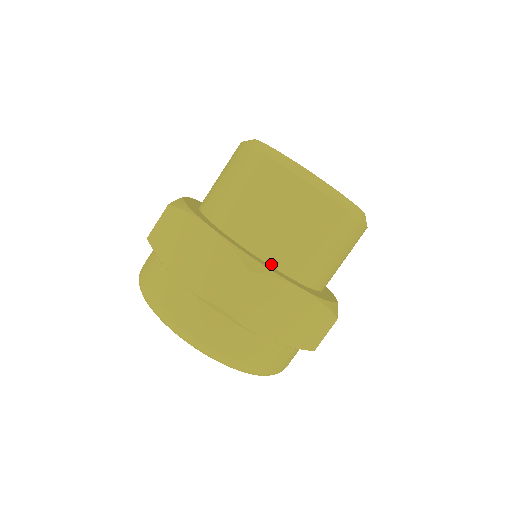
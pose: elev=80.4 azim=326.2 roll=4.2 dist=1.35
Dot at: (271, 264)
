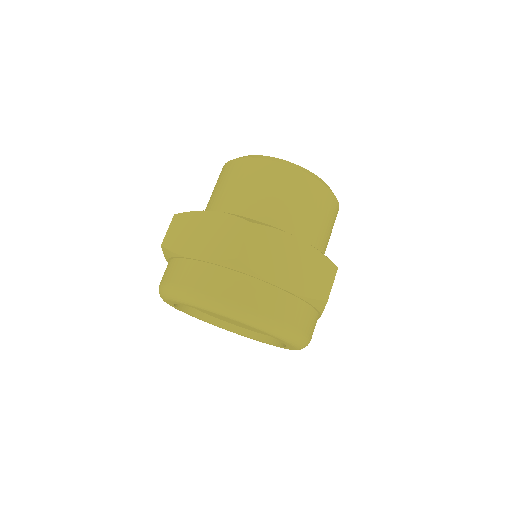
Dot at: occluded
